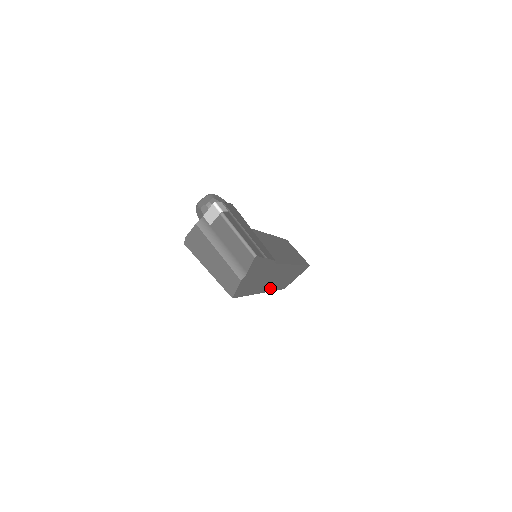
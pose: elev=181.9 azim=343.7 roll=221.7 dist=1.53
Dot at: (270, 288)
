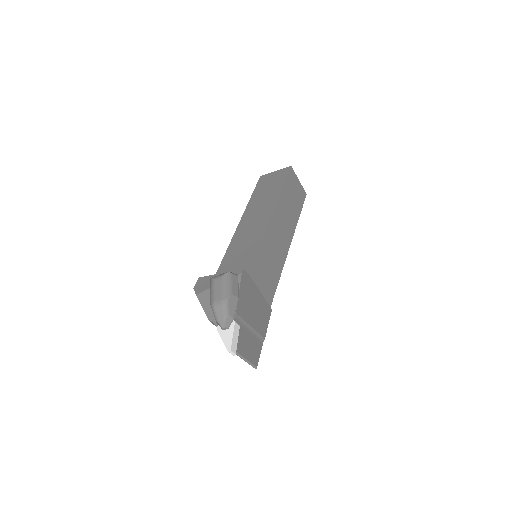
Dot at: occluded
